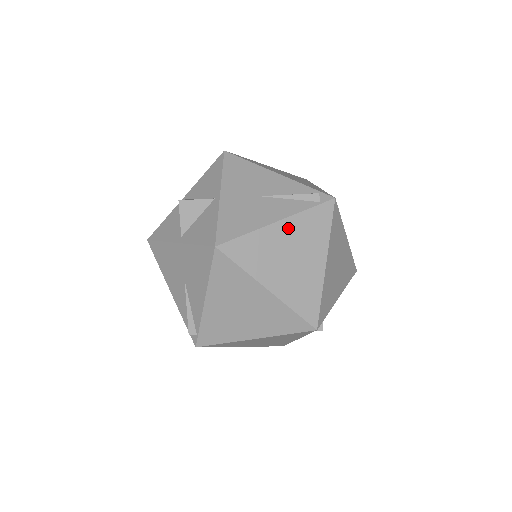
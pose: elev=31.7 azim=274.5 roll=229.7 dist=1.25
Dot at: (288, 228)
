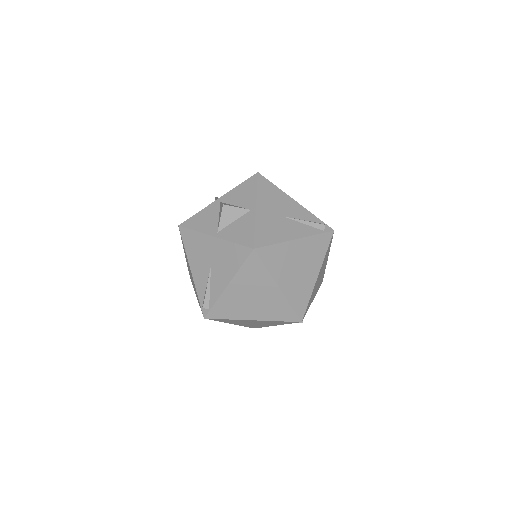
Dot at: (301, 245)
